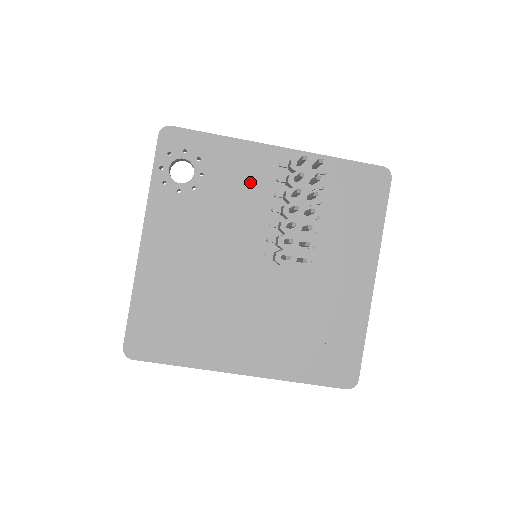
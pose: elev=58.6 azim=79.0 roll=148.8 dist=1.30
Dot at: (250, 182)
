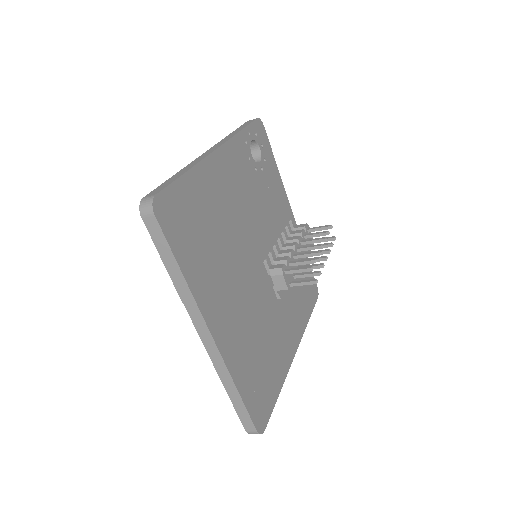
Dot at: (276, 209)
